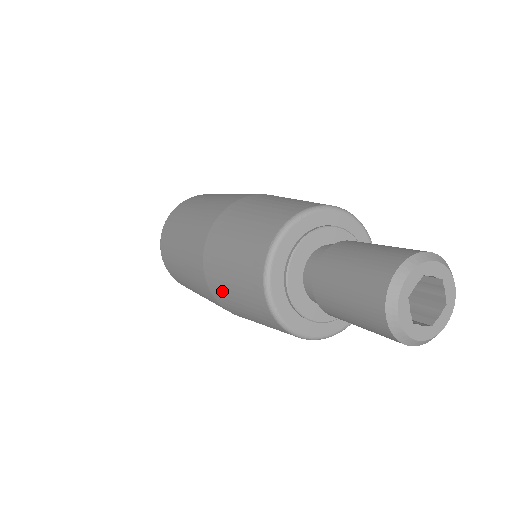
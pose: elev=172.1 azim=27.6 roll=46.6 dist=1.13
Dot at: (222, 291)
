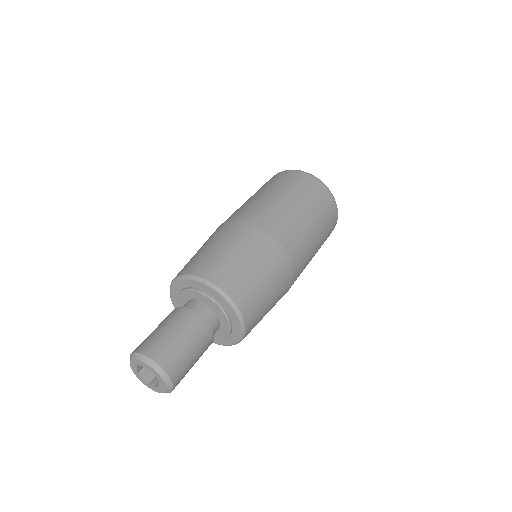
Dot at: occluded
